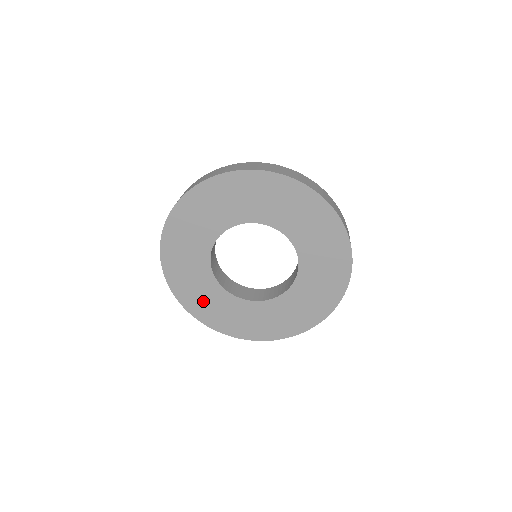
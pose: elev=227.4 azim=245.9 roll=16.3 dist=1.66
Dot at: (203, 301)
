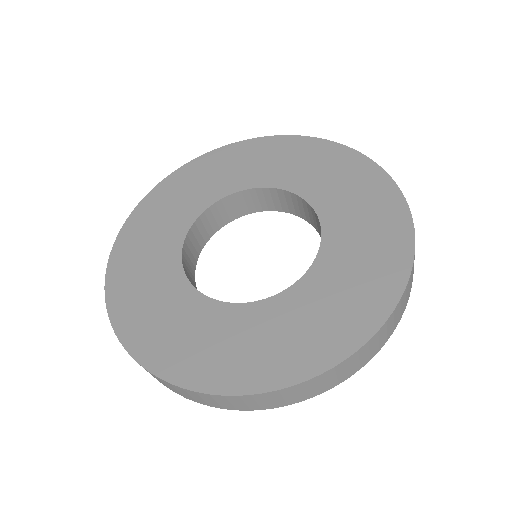
Dot at: (144, 299)
